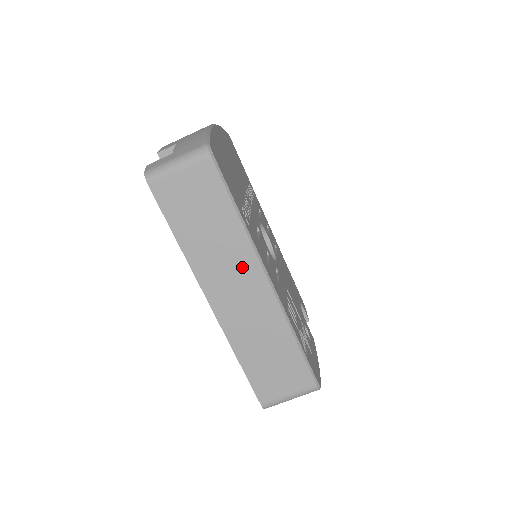
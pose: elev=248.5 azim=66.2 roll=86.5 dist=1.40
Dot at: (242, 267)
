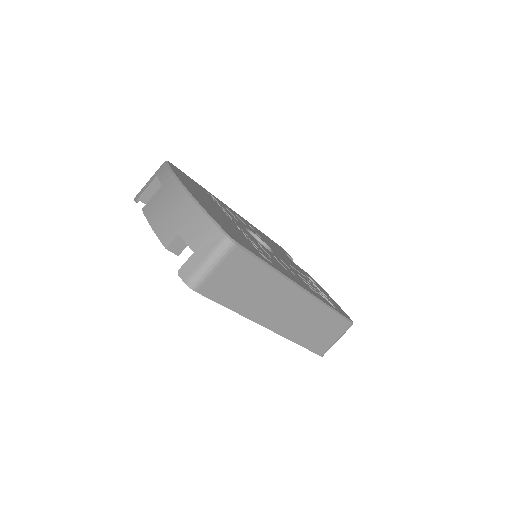
Dot at: (284, 295)
